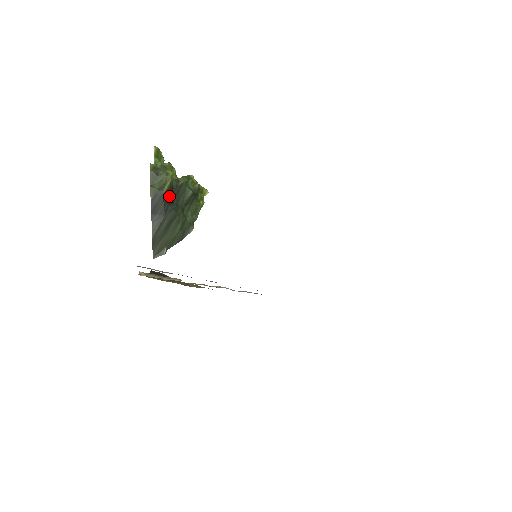
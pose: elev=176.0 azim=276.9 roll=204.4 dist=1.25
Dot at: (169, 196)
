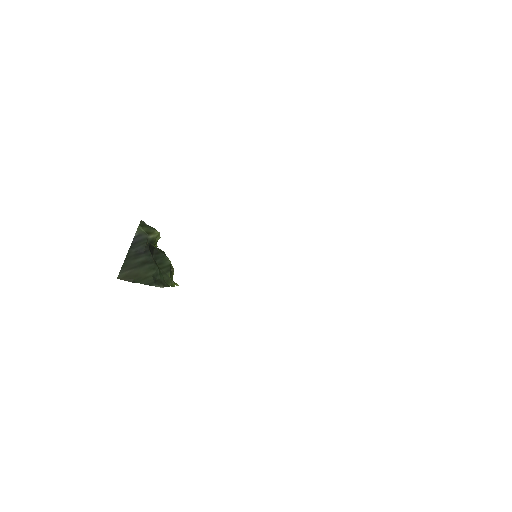
Dot at: (151, 247)
